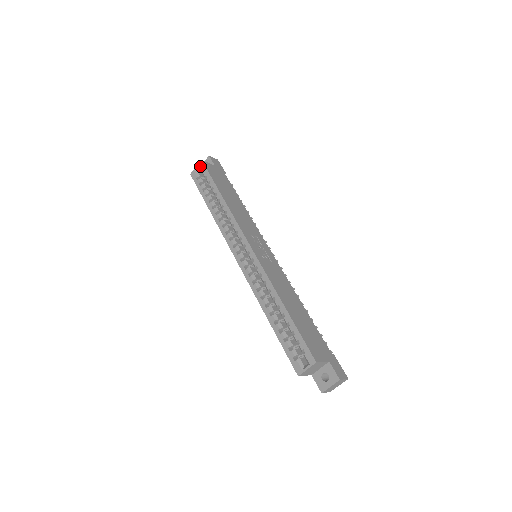
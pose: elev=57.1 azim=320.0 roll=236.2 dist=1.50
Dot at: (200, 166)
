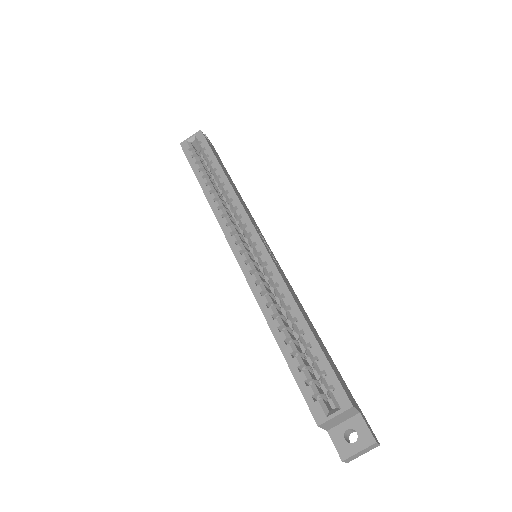
Dot at: (197, 136)
